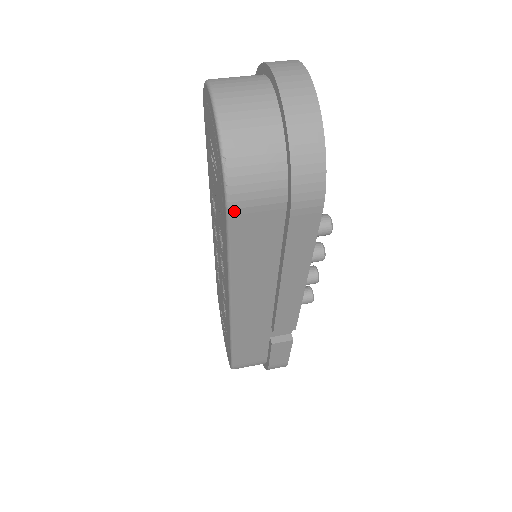
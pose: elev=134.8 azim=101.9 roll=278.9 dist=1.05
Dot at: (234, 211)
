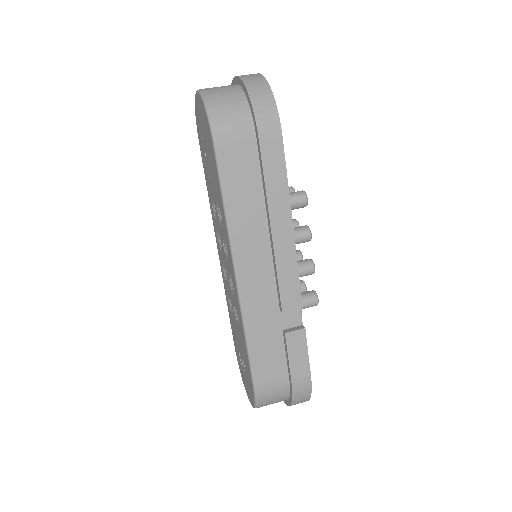
Dot at: (219, 143)
